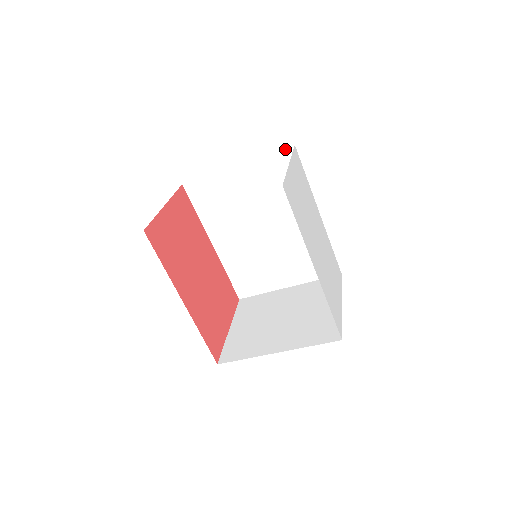
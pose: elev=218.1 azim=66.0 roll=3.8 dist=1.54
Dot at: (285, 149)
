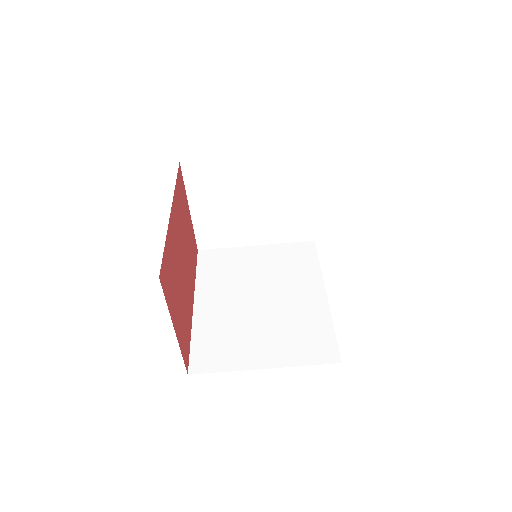
Dot at: (305, 242)
